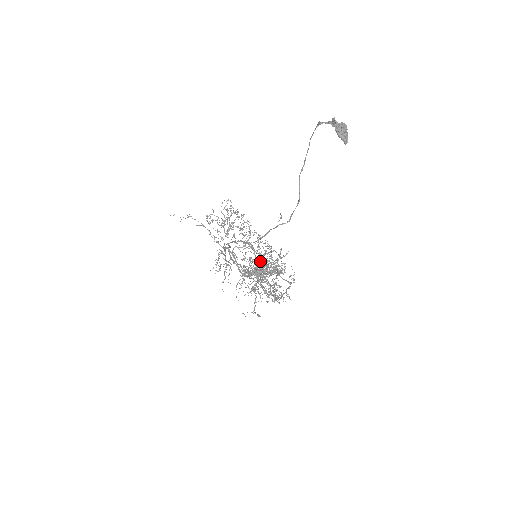
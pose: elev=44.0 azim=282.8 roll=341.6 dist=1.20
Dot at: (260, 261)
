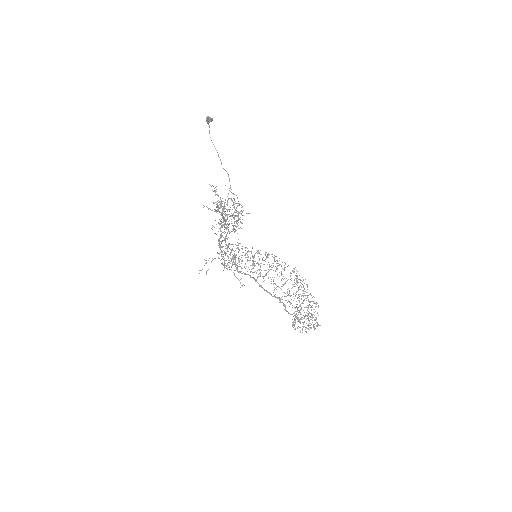
Dot at: occluded
